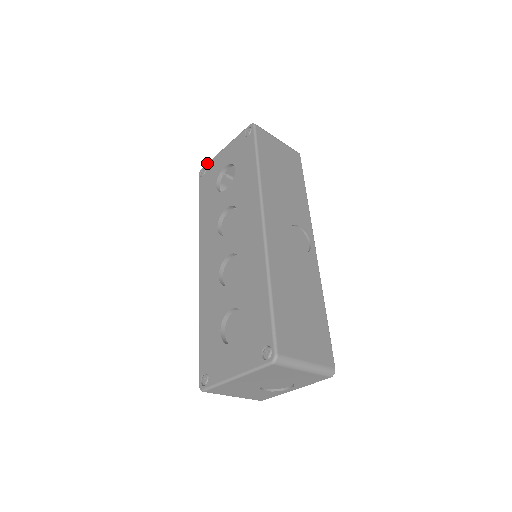
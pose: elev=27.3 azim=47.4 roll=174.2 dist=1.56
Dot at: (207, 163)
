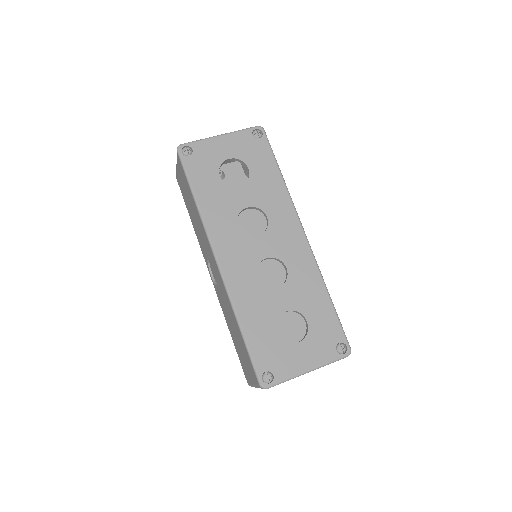
Dot at: (193, 142)
